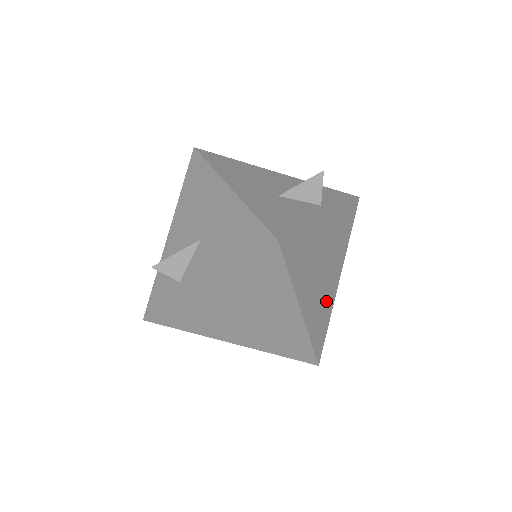
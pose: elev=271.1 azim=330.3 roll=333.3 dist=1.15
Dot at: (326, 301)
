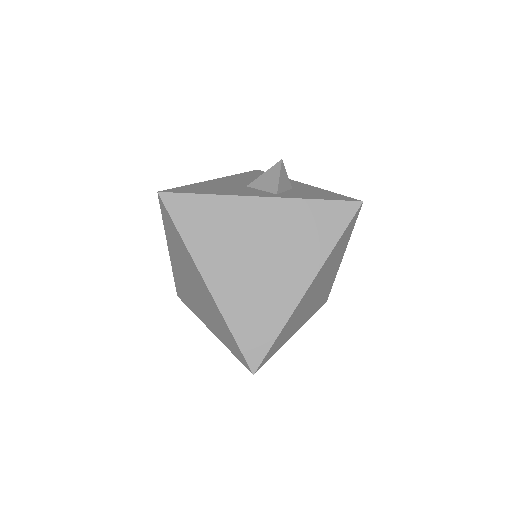
Dot at: (270, 299)
